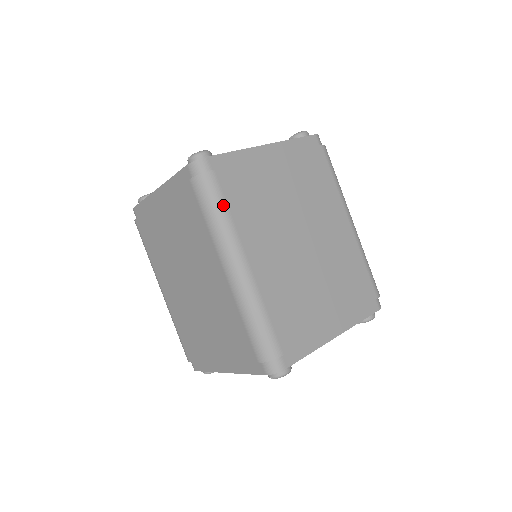
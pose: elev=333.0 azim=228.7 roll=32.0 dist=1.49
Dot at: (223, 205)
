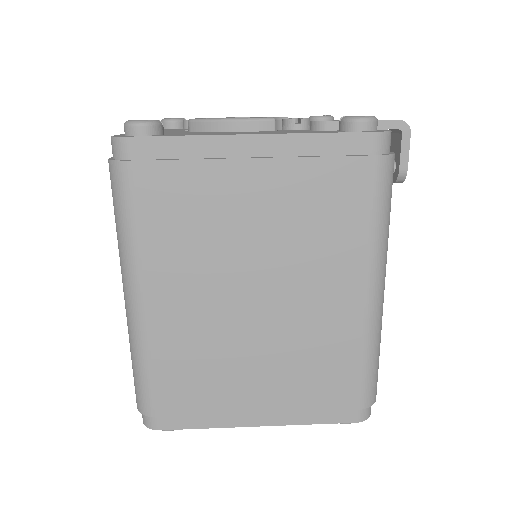
Dot at: (130, 215)
